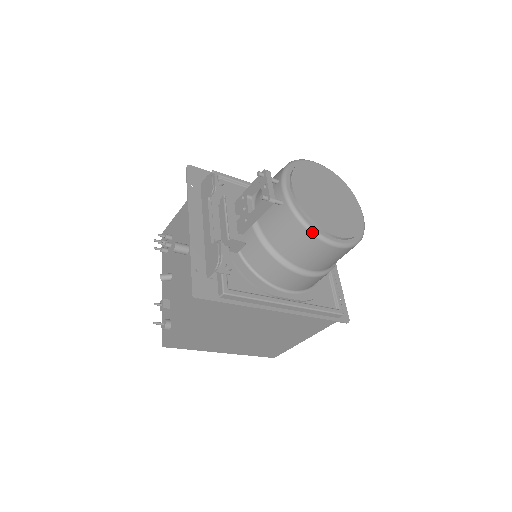
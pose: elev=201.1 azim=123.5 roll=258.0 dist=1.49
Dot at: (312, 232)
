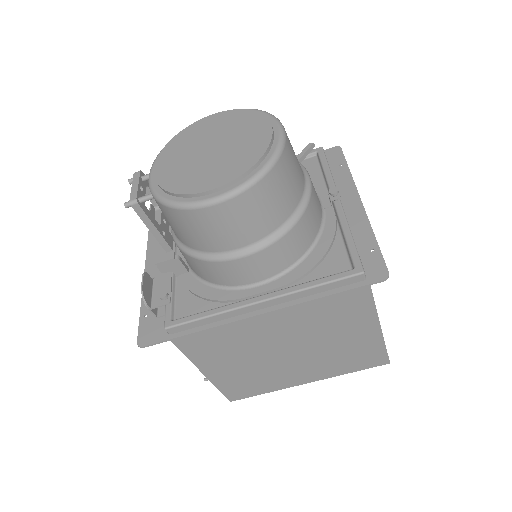
Dot at: (177, 207)
